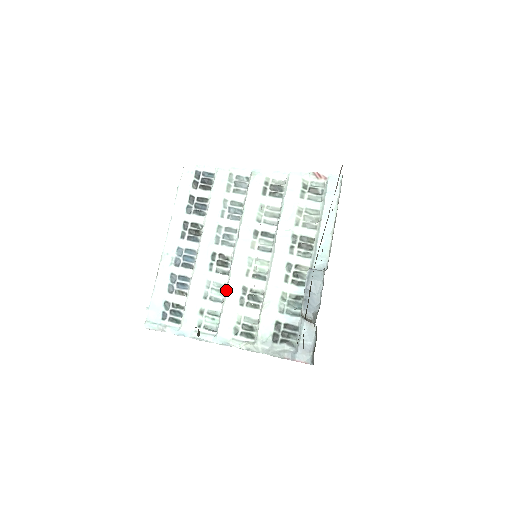
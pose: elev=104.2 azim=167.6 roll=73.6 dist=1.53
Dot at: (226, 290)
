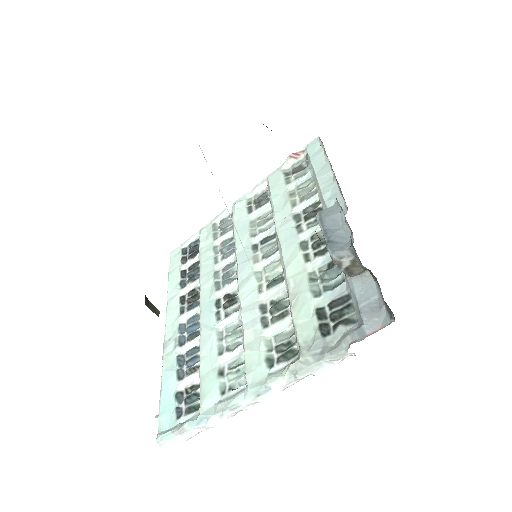
Dot at: (242, 325)
